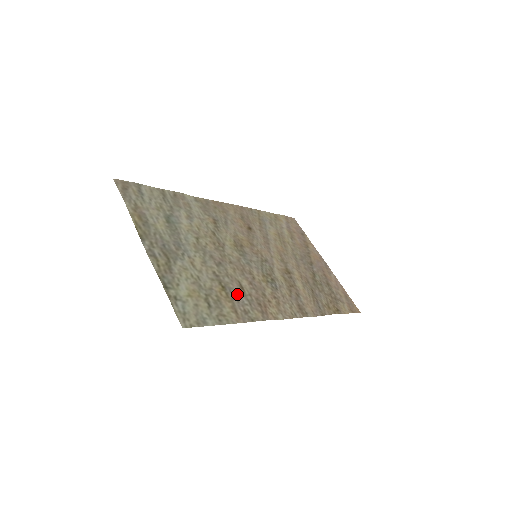
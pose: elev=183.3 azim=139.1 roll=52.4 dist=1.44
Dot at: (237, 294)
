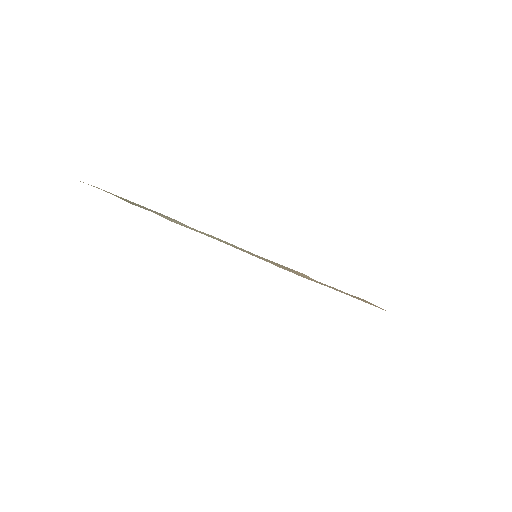
Dot at: occluded
